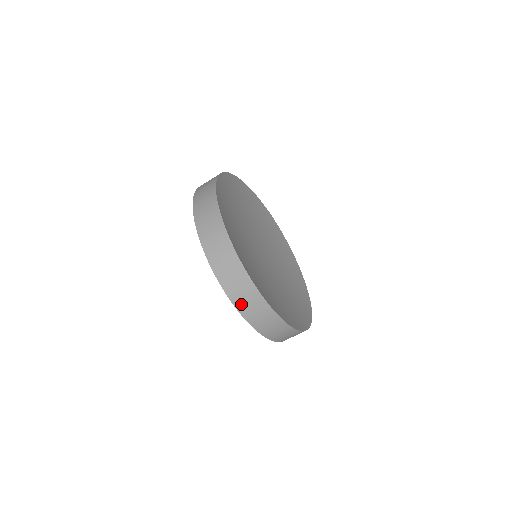
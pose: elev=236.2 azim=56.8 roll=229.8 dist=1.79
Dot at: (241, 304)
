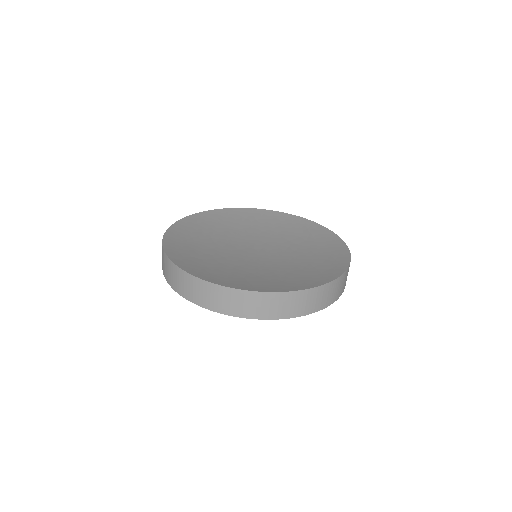
Dot at: (212, 304)
